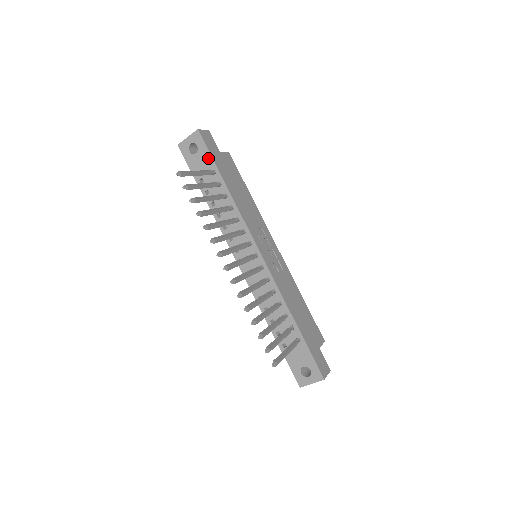
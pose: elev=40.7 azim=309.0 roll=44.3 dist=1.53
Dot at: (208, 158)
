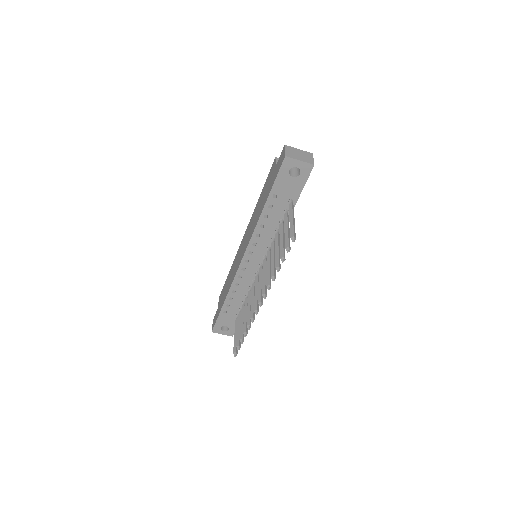
Dot at: (298, 189)
